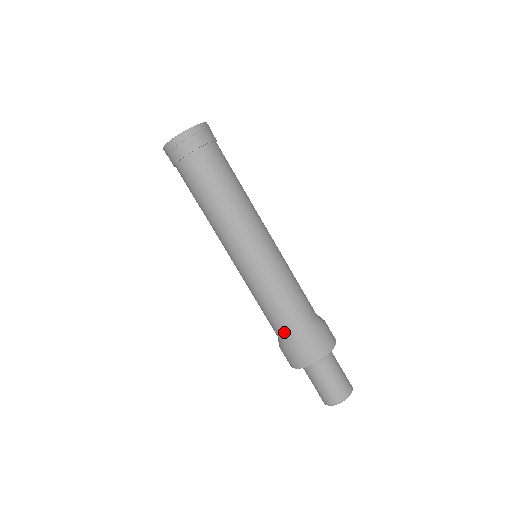
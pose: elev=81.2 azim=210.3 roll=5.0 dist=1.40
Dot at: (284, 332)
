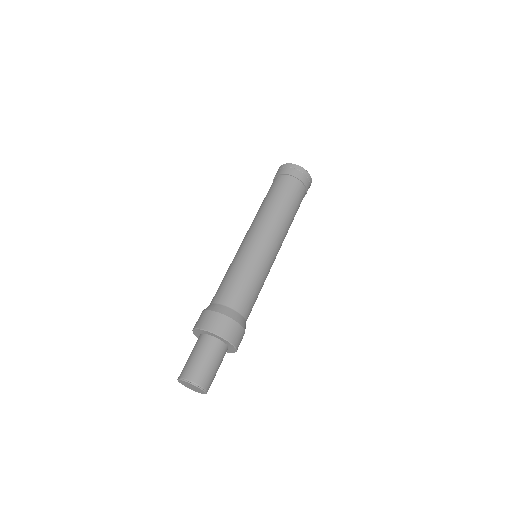
Dot at: (234, 304)
